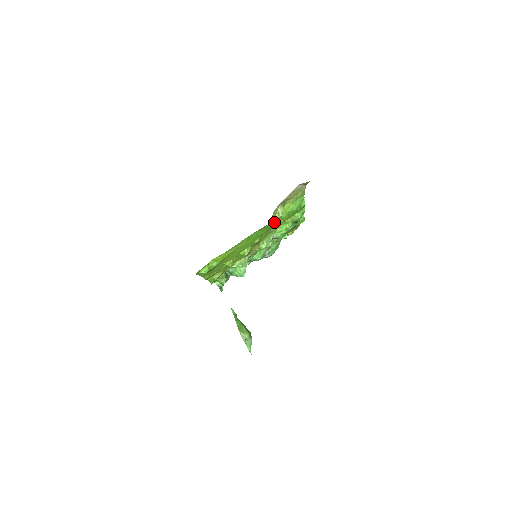
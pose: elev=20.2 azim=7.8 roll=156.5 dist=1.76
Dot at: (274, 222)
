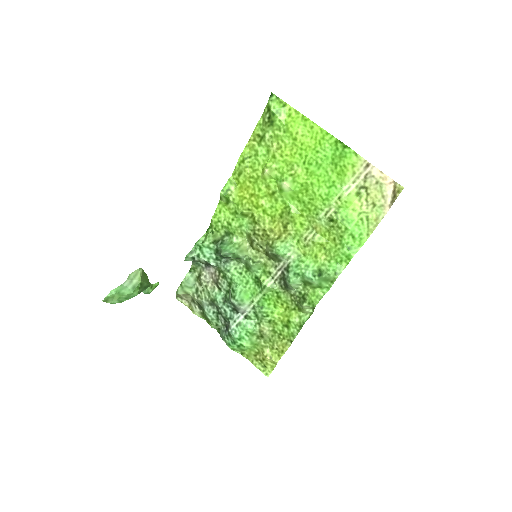
Dot at: (332, 199)
